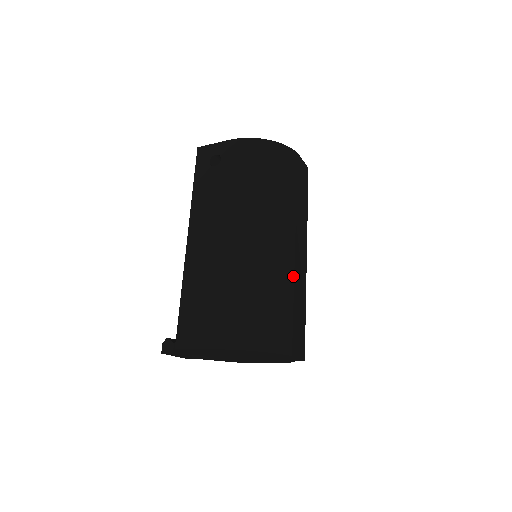
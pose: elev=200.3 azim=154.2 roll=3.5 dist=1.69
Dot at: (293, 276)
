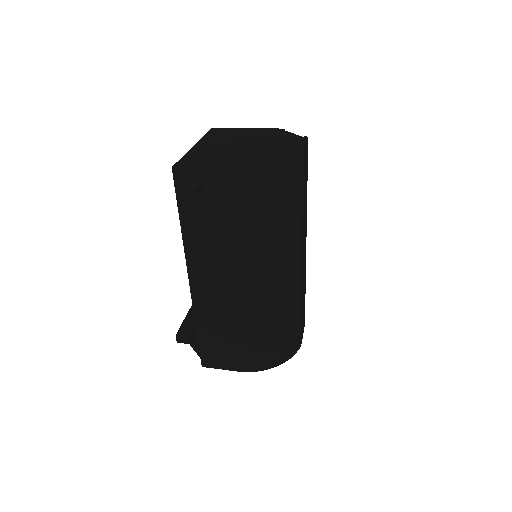
Dot at: (301, 288)
